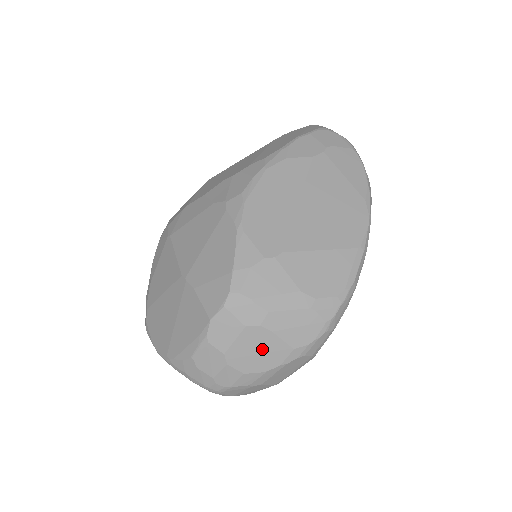
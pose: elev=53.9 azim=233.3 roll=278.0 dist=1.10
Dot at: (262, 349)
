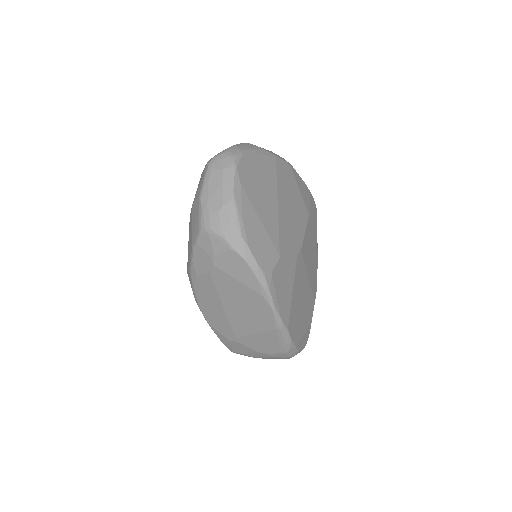
Dot at: occluded
